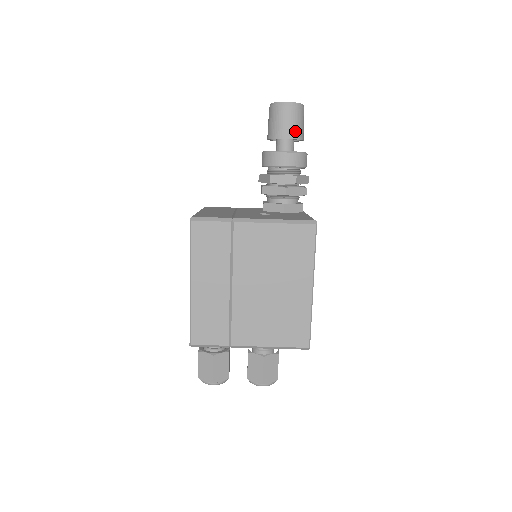
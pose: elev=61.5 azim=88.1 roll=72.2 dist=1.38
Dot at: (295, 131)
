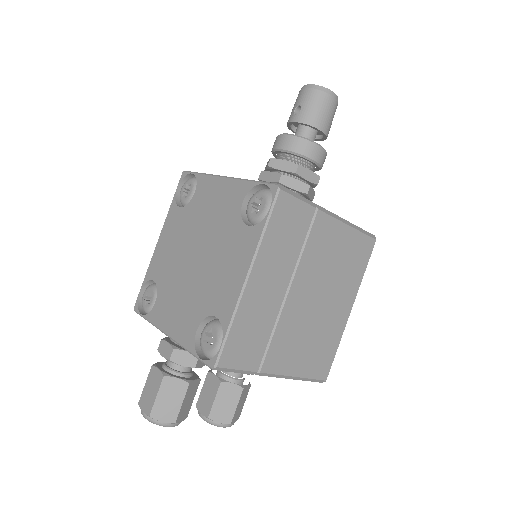
Dot at: (329, 127)
